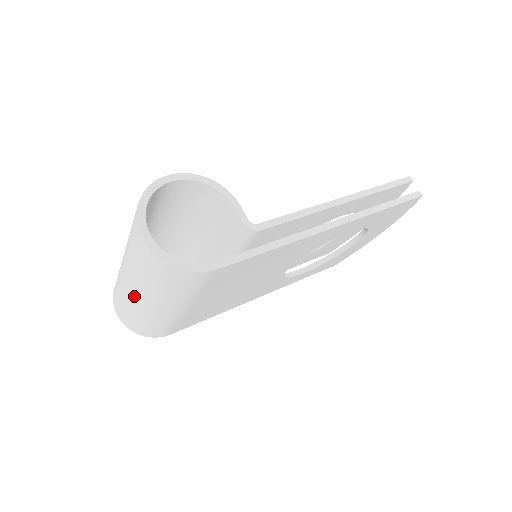
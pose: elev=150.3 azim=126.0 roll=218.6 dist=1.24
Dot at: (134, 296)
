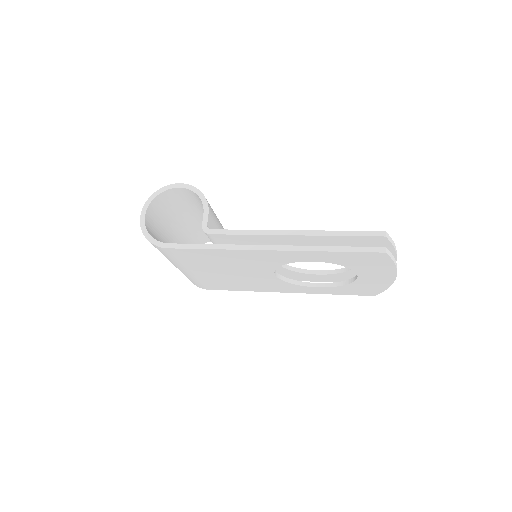
Dot at: occluded
